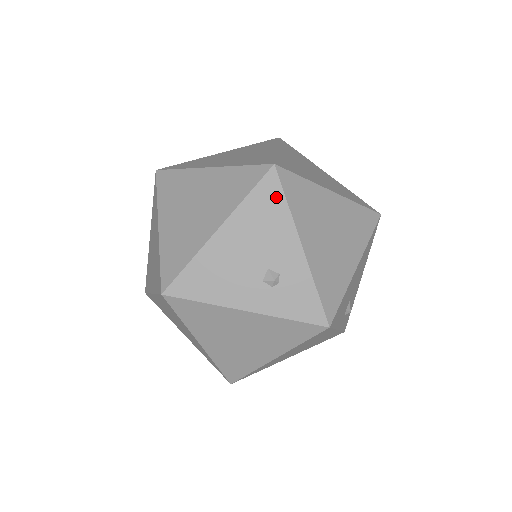
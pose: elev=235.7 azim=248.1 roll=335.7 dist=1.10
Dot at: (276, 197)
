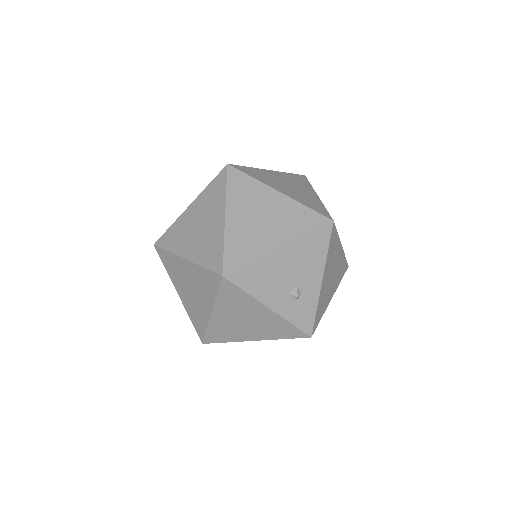
Dot at: (324, 243)
